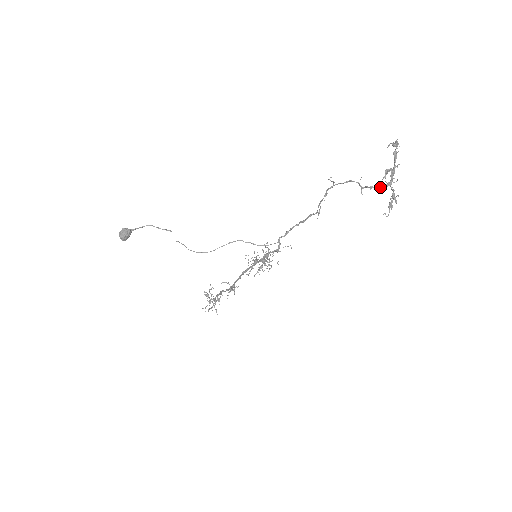
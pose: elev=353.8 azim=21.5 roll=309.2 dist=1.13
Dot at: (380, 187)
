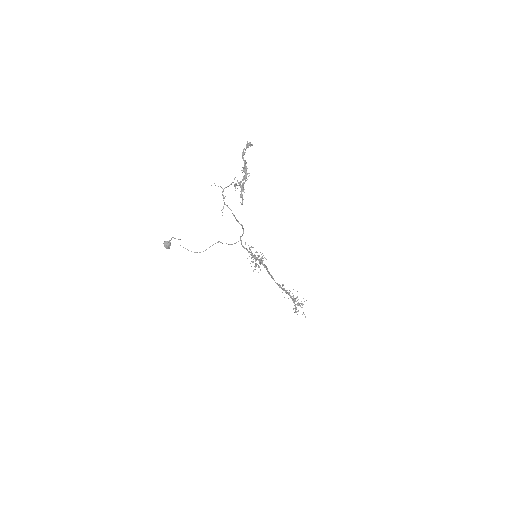
Dot at: (239, 182)
